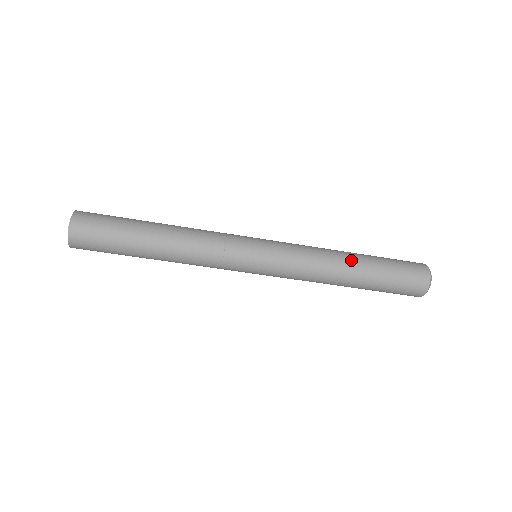
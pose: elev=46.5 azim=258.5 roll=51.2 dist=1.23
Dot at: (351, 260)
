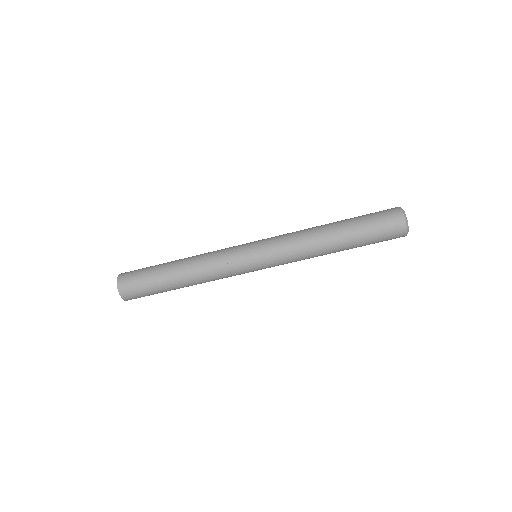
Dot at: (327, 224)
